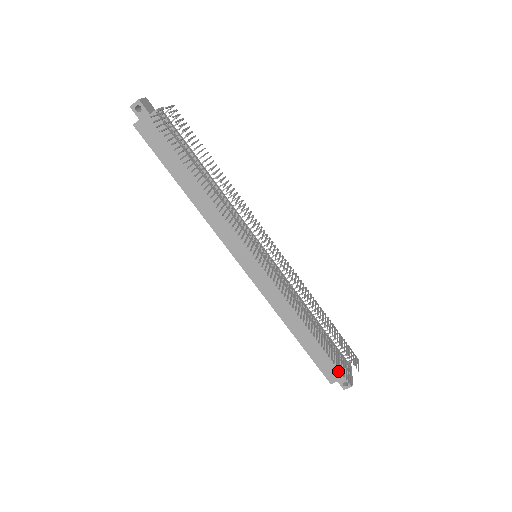
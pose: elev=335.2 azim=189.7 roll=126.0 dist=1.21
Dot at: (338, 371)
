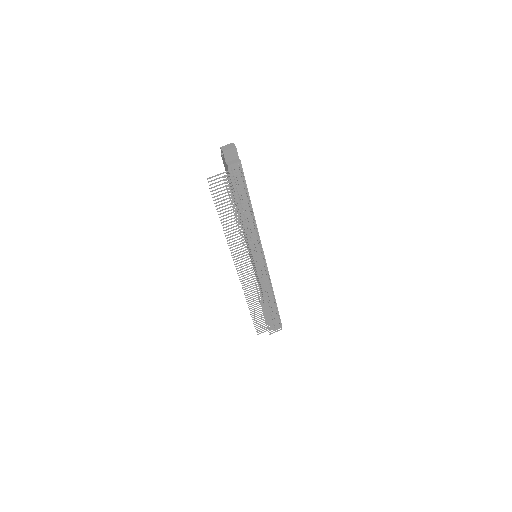
Dot at: occluded
